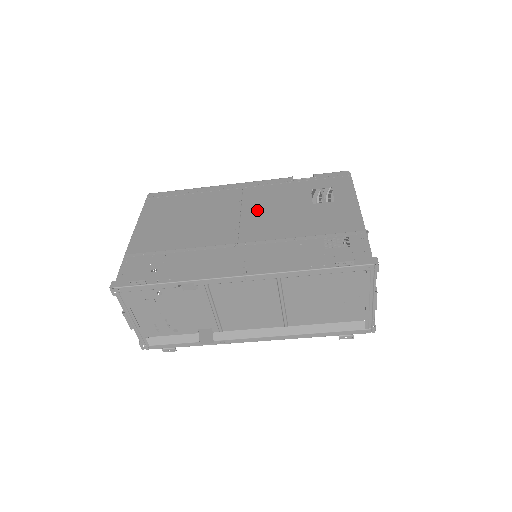
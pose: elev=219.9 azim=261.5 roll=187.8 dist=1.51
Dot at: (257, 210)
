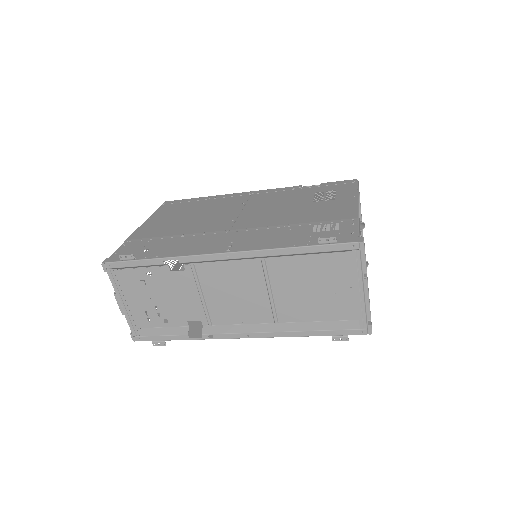
Dot at: (258, 208)
